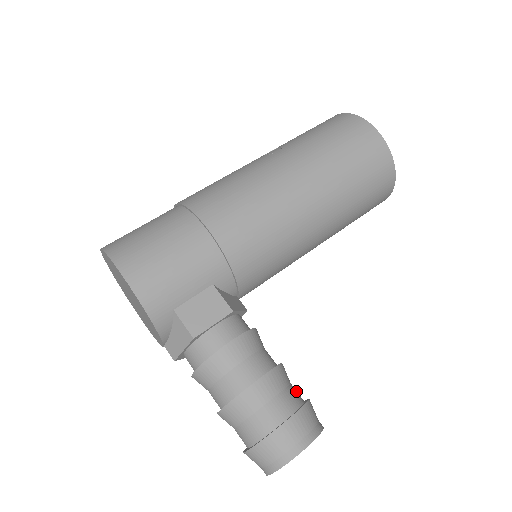
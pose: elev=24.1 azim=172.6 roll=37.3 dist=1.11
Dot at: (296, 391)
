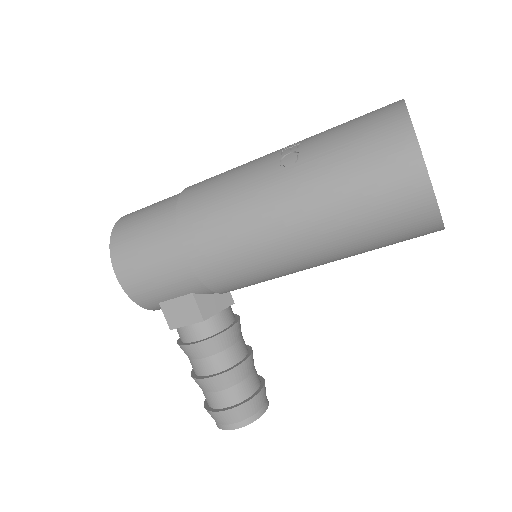
Dot at: (250, 383)
